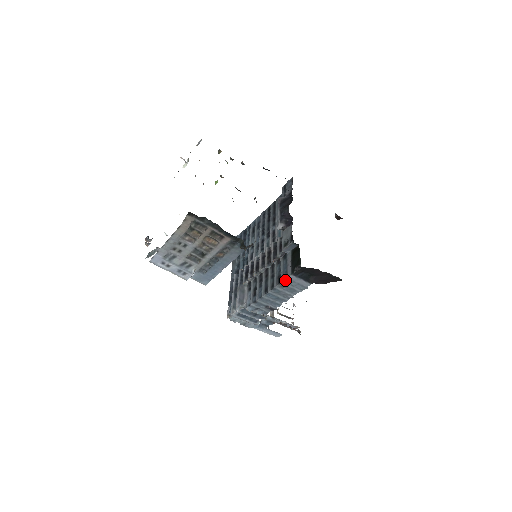
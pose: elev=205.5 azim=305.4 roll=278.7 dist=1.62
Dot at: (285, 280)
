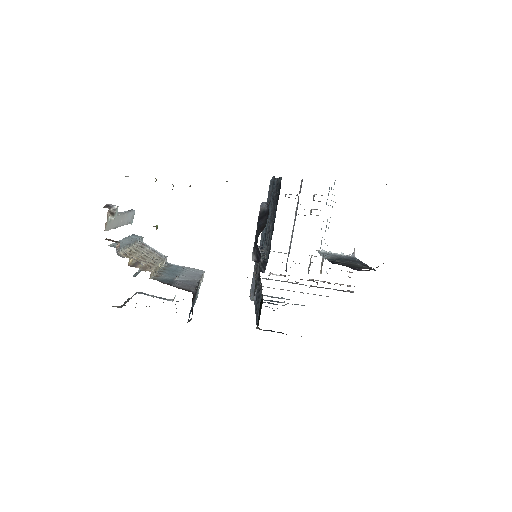
Dot at: occluded
